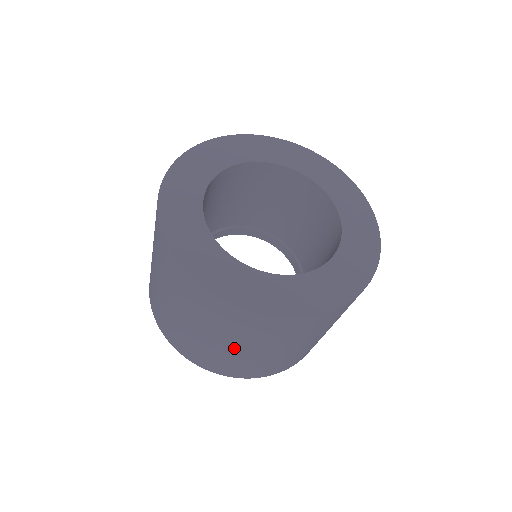
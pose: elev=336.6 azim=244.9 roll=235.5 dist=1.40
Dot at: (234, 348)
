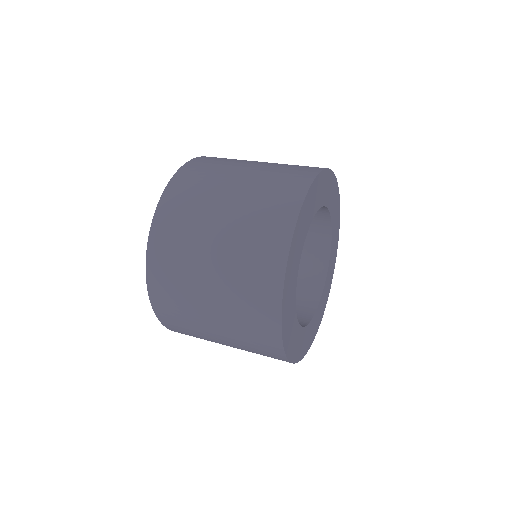
Dot at: occluded
